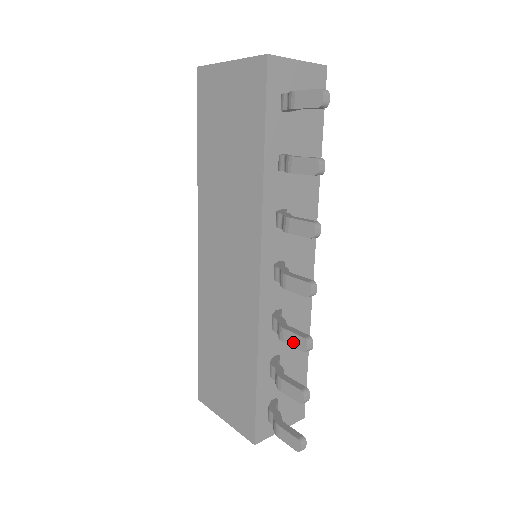
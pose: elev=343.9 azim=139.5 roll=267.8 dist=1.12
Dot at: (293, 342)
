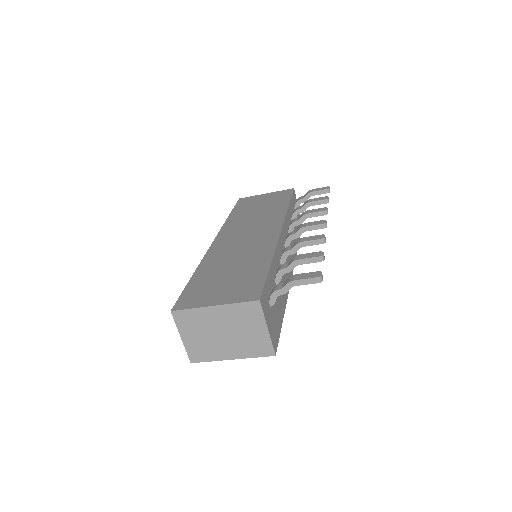
Dot at: (312, 238)
